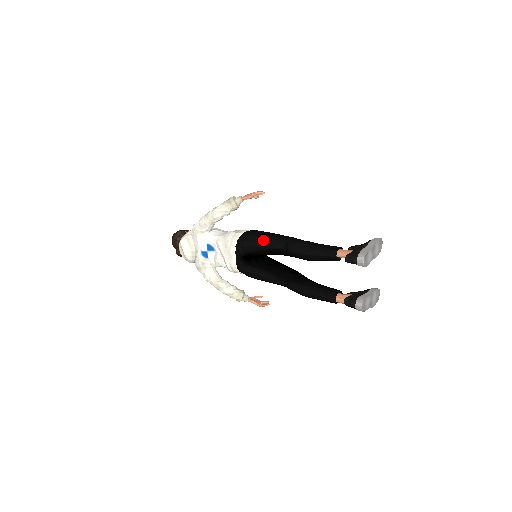
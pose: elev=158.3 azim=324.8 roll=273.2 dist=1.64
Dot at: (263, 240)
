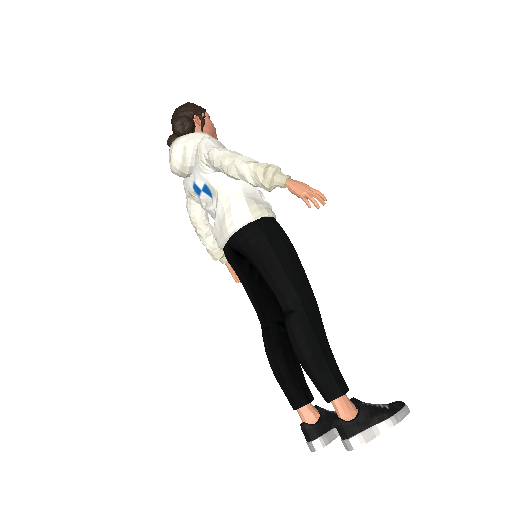
Dot at: (270, 268)
